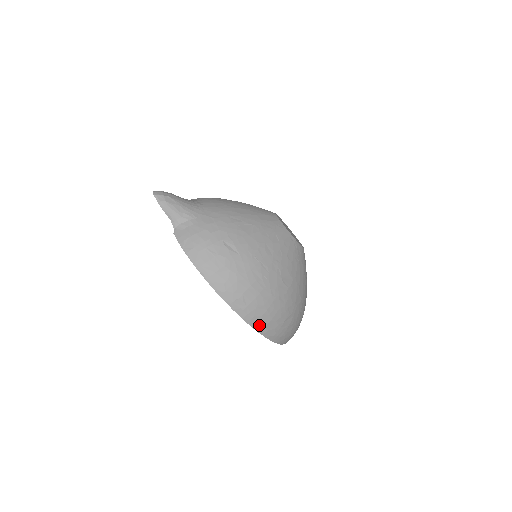
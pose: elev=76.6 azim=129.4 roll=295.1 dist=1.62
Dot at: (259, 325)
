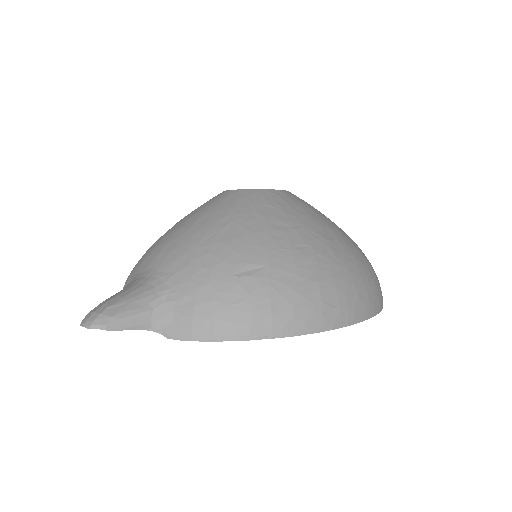
Dot at: (365, 310)
